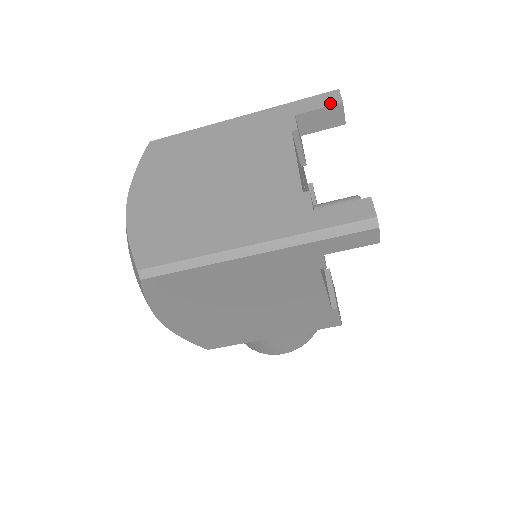
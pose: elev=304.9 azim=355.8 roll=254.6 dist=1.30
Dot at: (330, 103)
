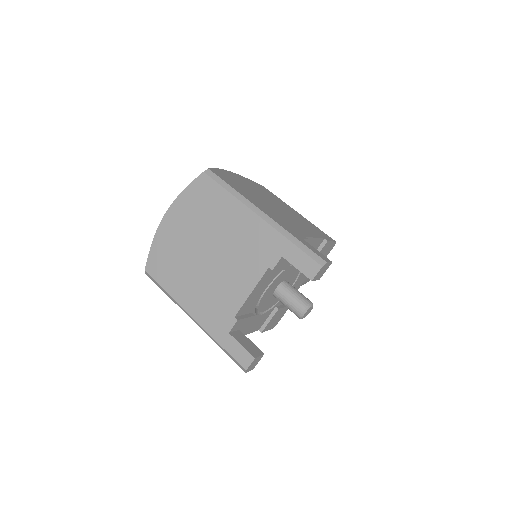
Dot at: (306, 272)
